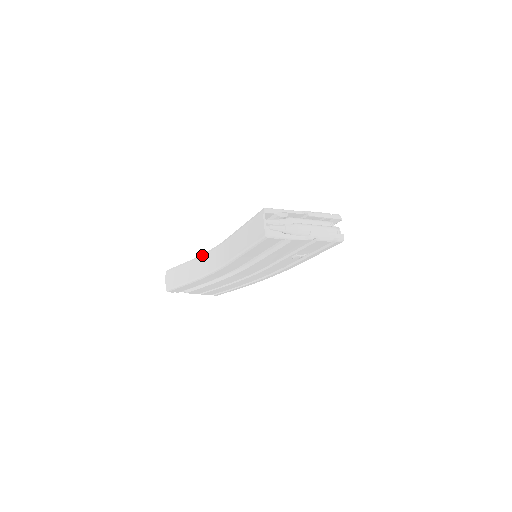
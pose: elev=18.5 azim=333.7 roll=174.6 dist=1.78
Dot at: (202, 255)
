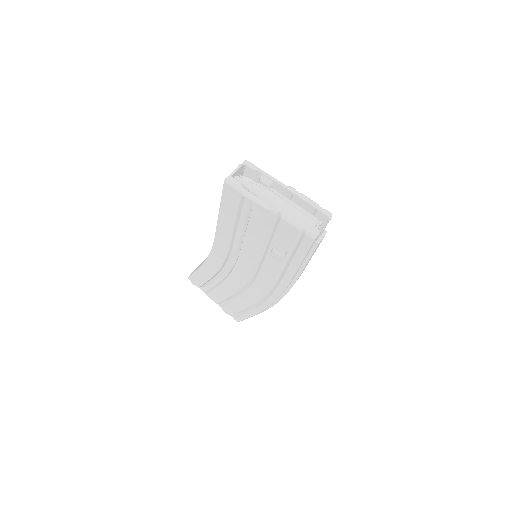
Dot at: occluded
